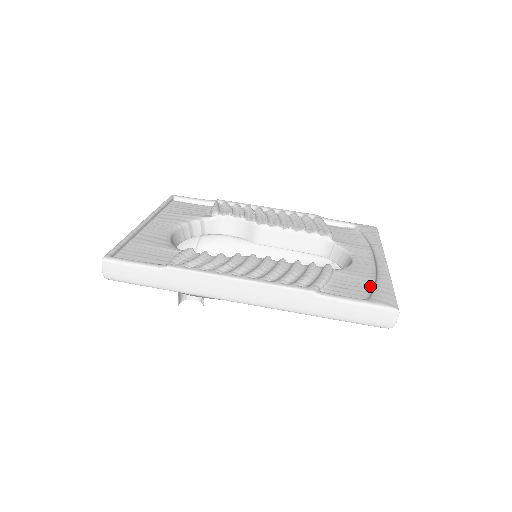
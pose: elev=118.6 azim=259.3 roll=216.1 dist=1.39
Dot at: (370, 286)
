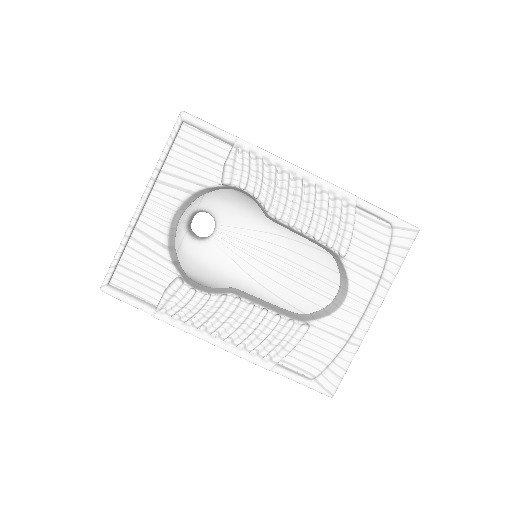
Dot at: (332, 355)
